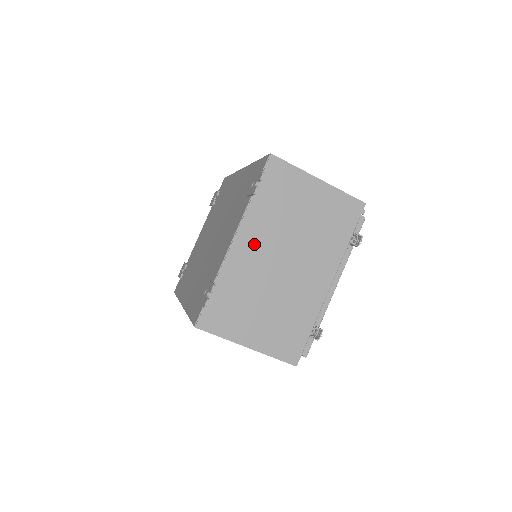
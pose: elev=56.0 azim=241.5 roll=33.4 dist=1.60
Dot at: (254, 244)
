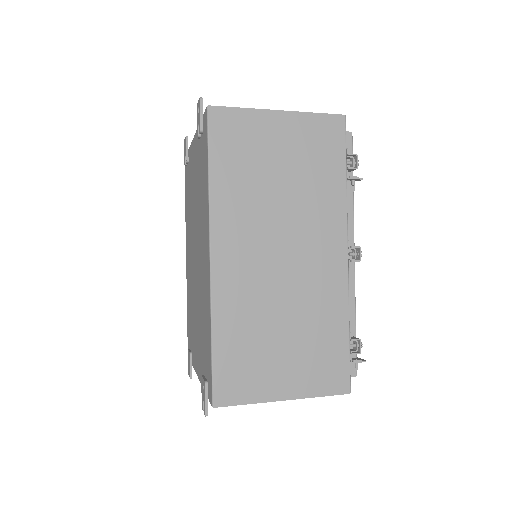
Dot at: occluded
